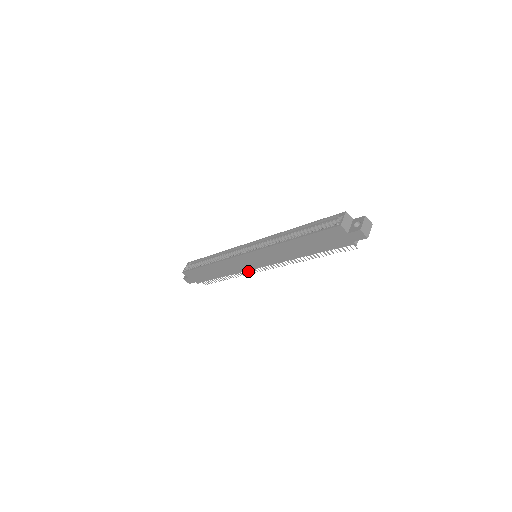
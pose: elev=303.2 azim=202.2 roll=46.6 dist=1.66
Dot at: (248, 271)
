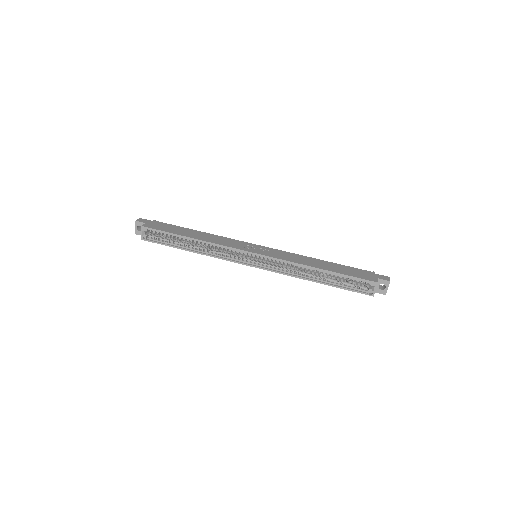
Dot at: occluded
